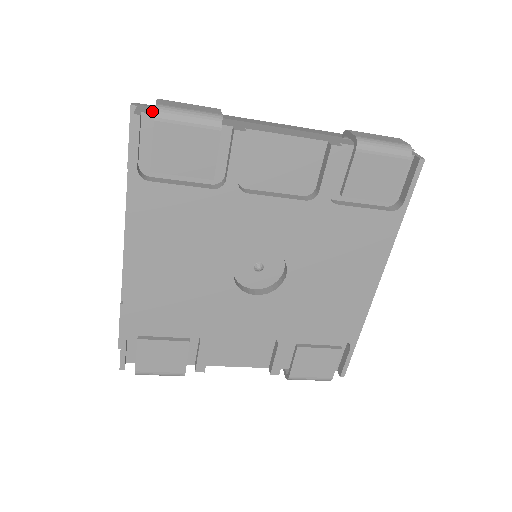
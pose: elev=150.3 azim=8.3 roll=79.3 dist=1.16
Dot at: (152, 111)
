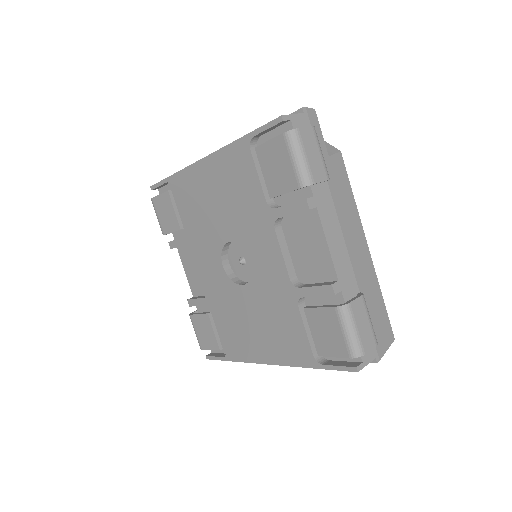
Dot at: (300, 127)
